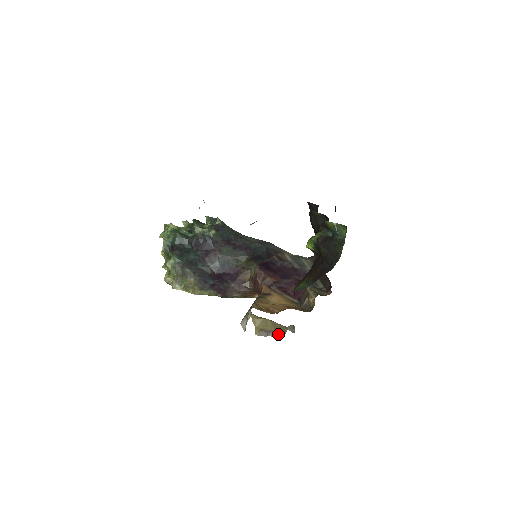
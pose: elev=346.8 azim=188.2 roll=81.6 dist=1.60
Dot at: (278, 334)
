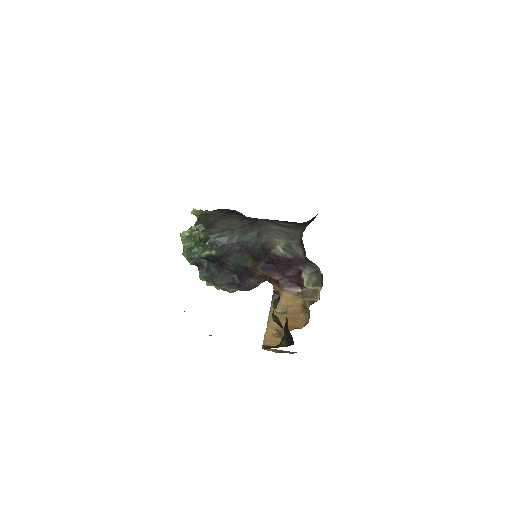
Dot at: (290, 352)
